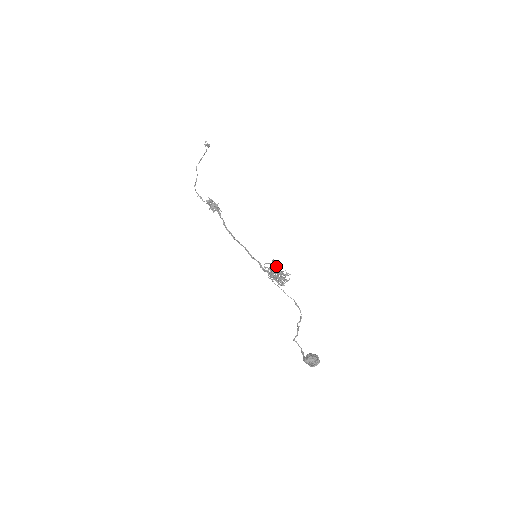
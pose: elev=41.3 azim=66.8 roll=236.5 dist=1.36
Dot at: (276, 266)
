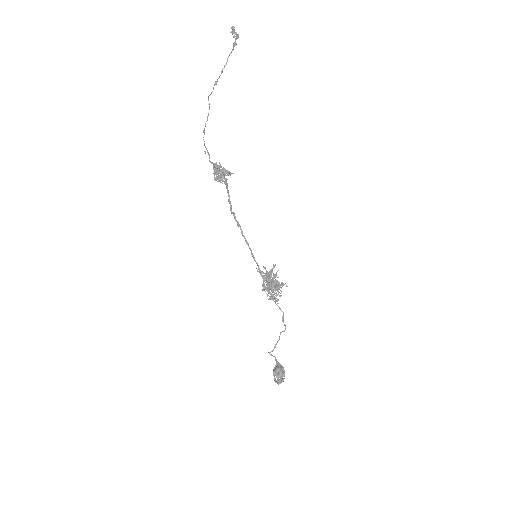
Dot at: (273, 276)
